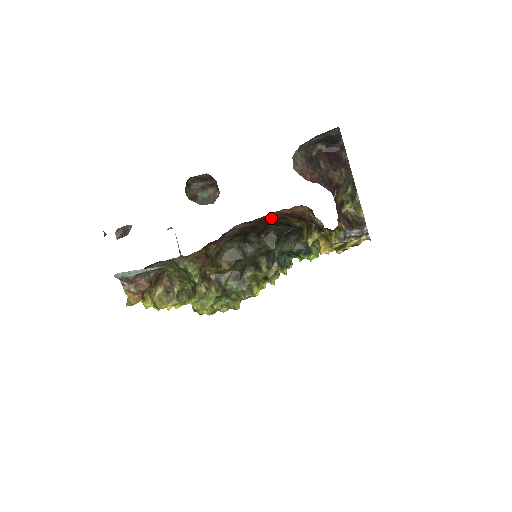
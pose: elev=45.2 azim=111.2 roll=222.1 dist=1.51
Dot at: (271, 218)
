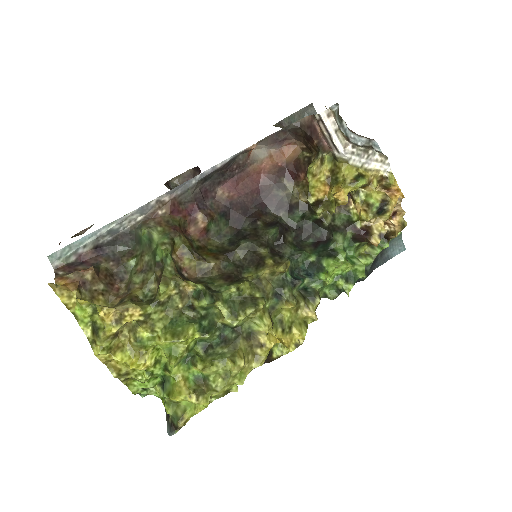
Dot at: (264, 191)
